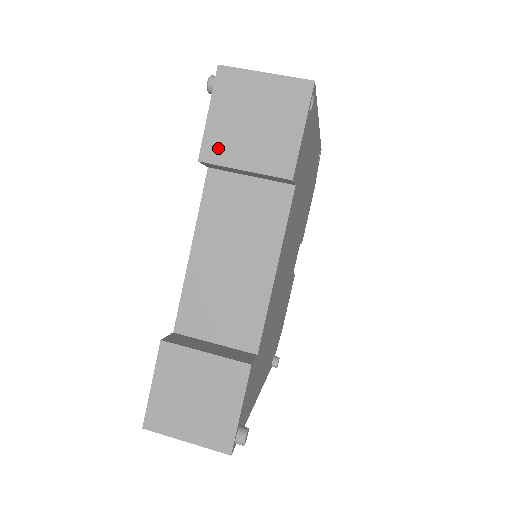
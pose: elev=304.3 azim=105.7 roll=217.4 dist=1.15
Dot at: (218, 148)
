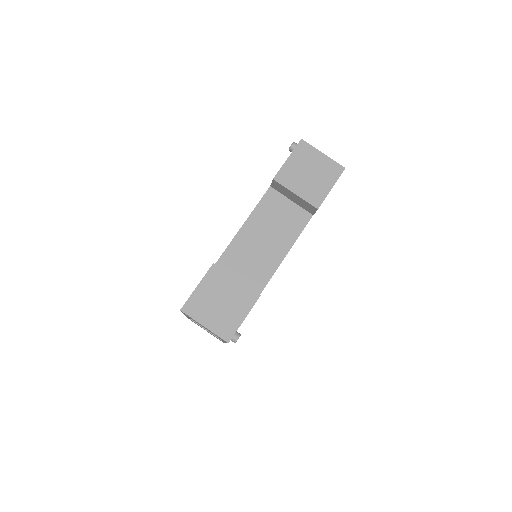
Dot at: (286, 177)
